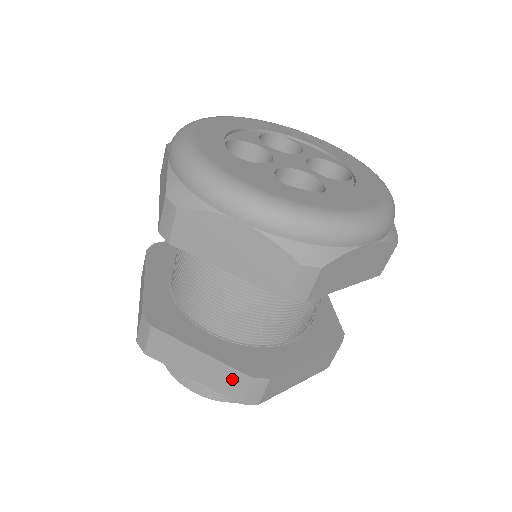
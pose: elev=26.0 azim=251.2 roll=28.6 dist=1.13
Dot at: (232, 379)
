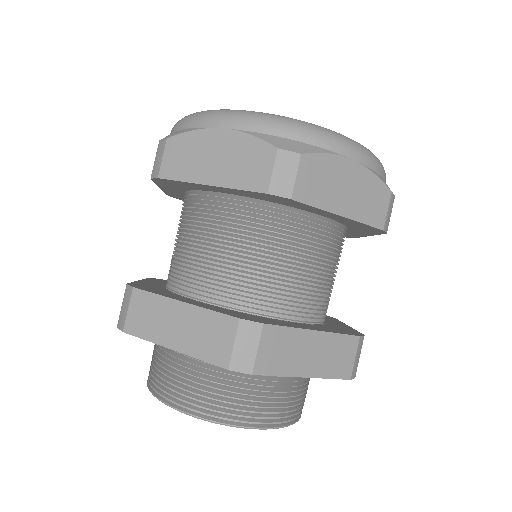
Dot at: (218, 331)
